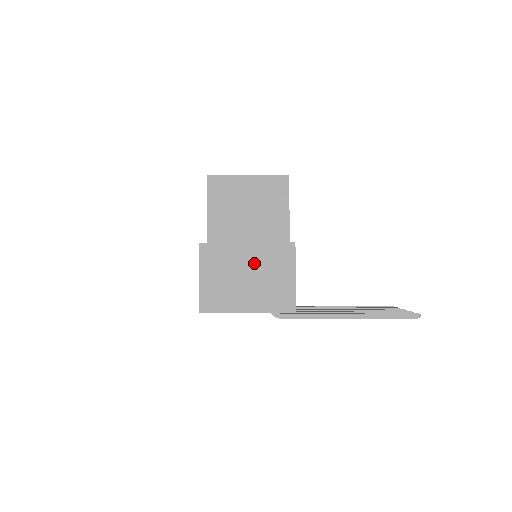
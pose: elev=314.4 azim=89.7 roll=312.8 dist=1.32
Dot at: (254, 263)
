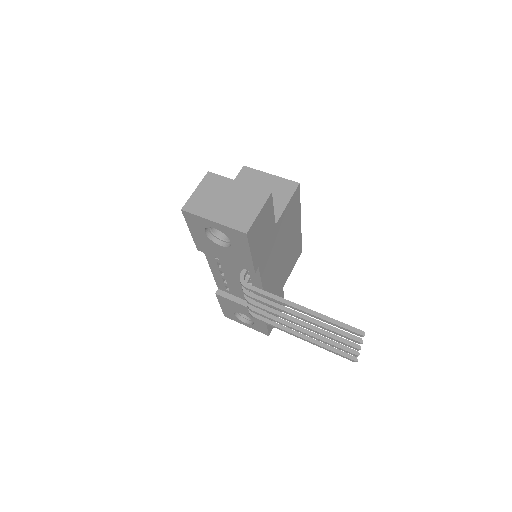
Dot at: (236, 194)
